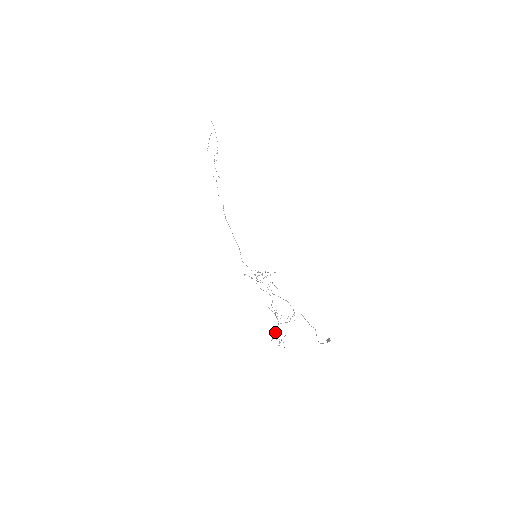
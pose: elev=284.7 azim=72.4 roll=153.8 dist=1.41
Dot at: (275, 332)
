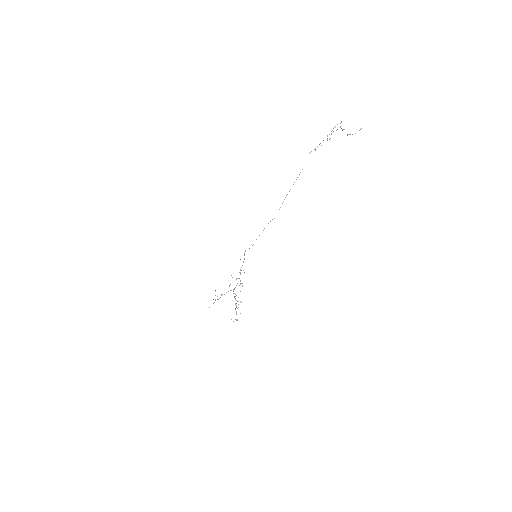
Dot at: occluded
